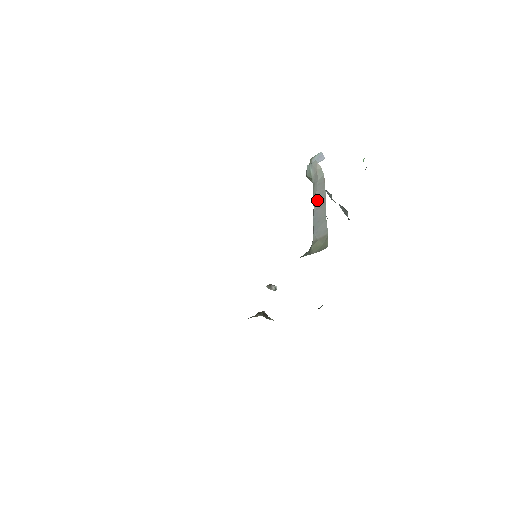
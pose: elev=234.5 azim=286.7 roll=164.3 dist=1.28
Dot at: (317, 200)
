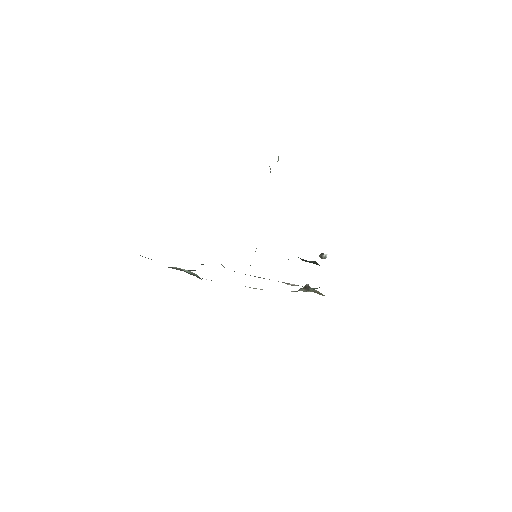
Dot at: occluded
